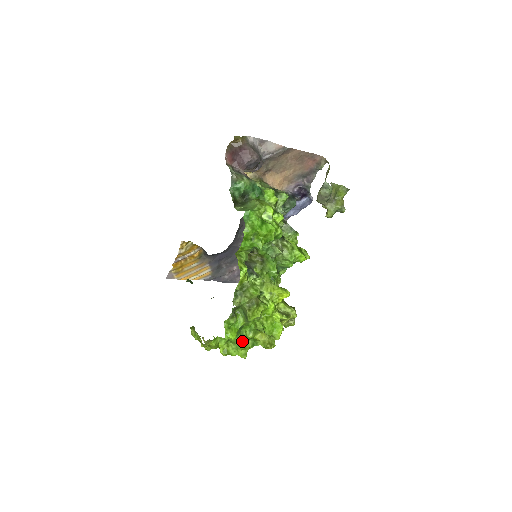
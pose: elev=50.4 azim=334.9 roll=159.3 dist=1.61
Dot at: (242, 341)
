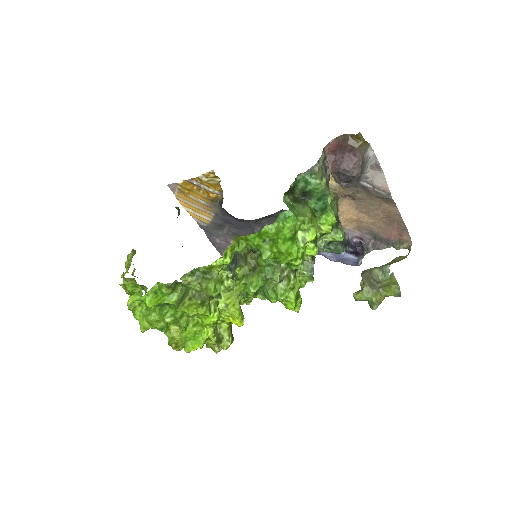
Dot at: (156, 315)
